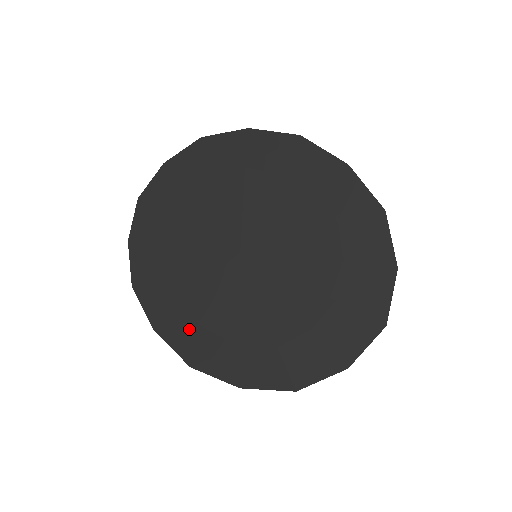
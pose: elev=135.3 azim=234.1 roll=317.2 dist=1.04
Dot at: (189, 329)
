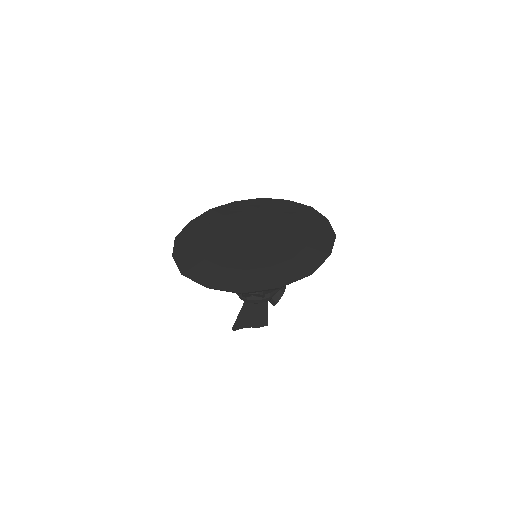
Dot at: (197, 230)
